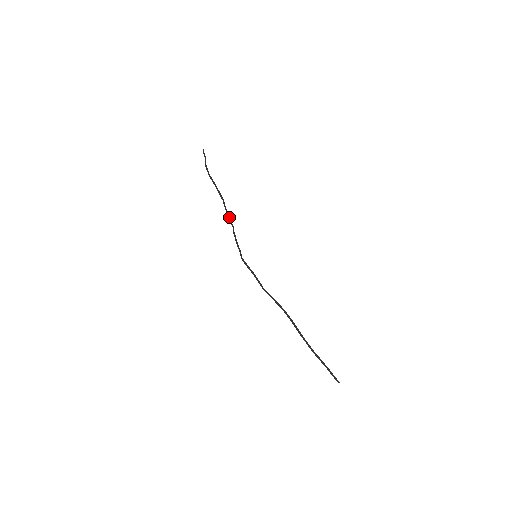
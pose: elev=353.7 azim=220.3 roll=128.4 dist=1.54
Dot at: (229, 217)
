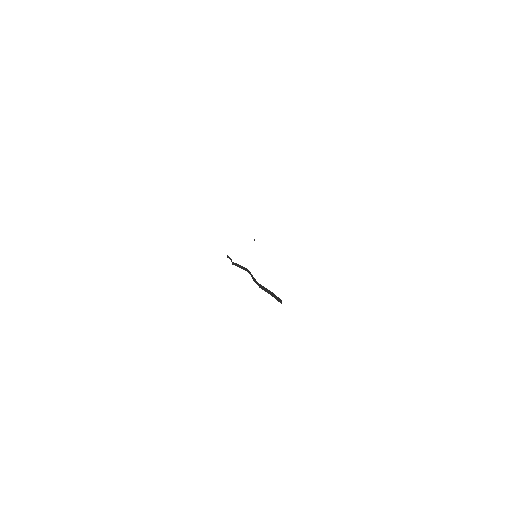
Dot at: occluded
